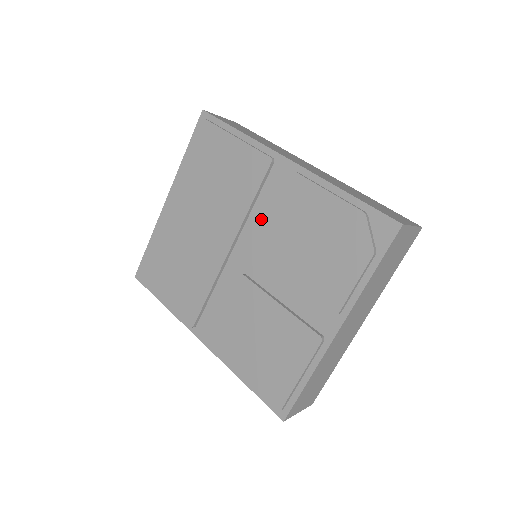
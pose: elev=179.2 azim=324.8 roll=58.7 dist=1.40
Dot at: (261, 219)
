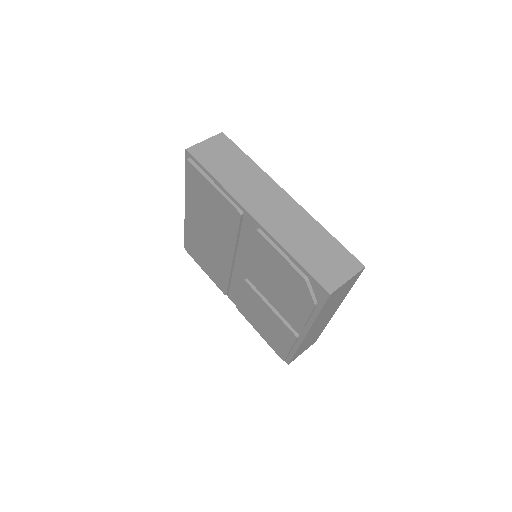
Dot at: (246, 249)
